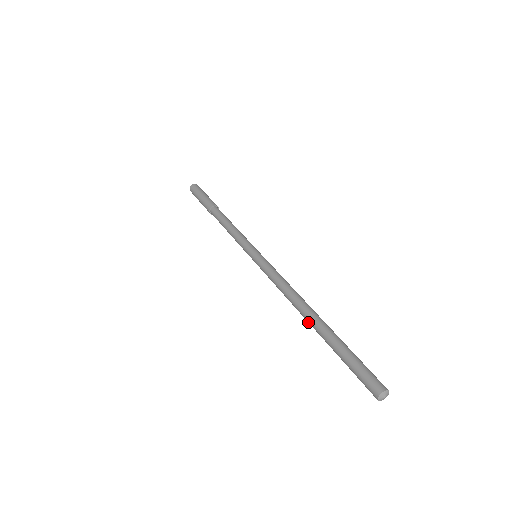
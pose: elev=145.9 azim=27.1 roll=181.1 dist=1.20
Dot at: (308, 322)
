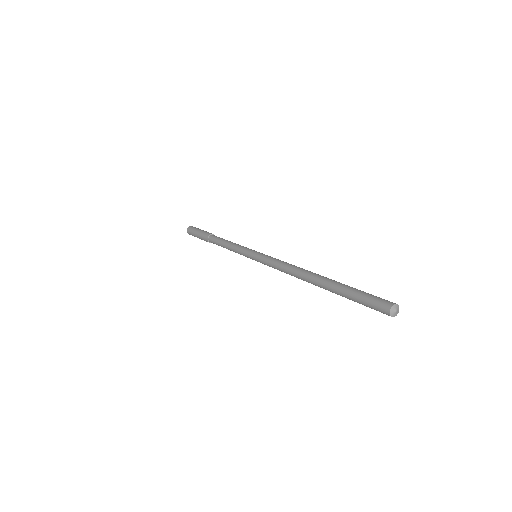
Dot at: (313, 278)
